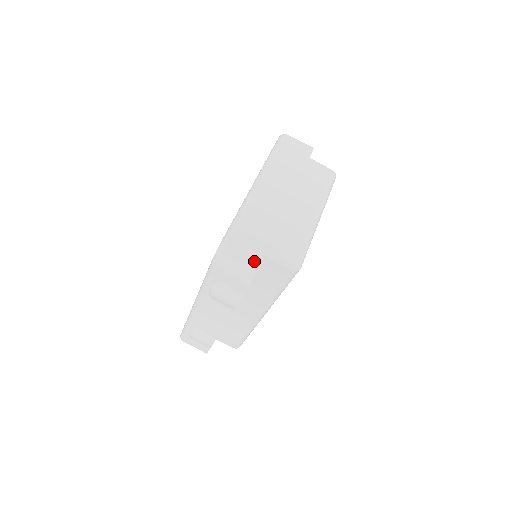
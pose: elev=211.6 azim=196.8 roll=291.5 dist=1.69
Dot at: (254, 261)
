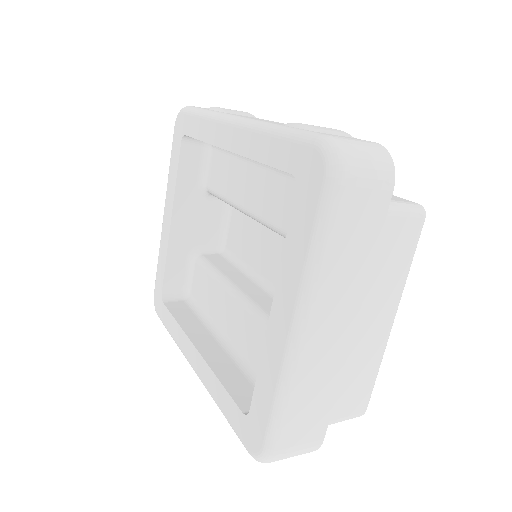
Dot at: (312, 449)
